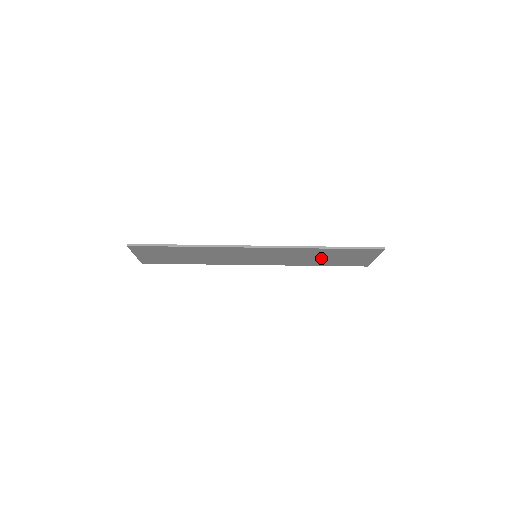
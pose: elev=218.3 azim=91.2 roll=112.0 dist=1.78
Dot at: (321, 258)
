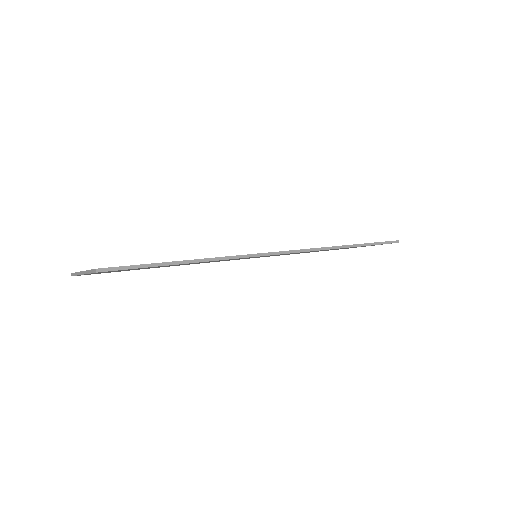
Dot at: occluded
